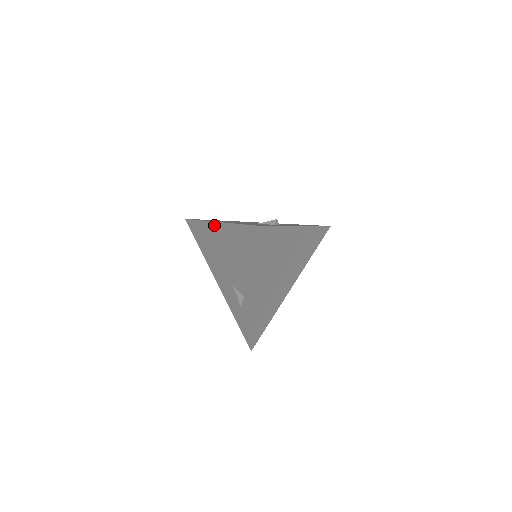
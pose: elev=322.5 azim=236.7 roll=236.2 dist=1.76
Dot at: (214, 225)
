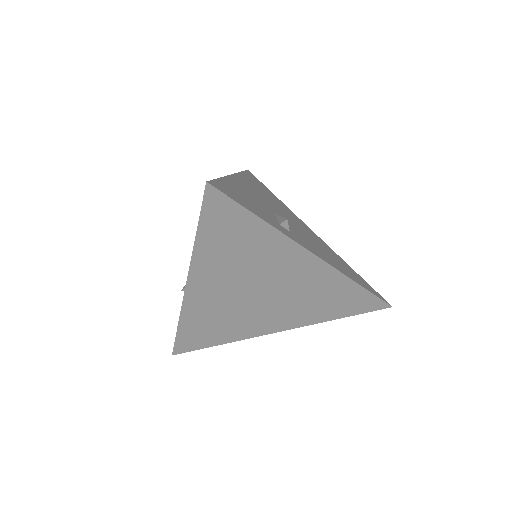
Dot at: occluded
